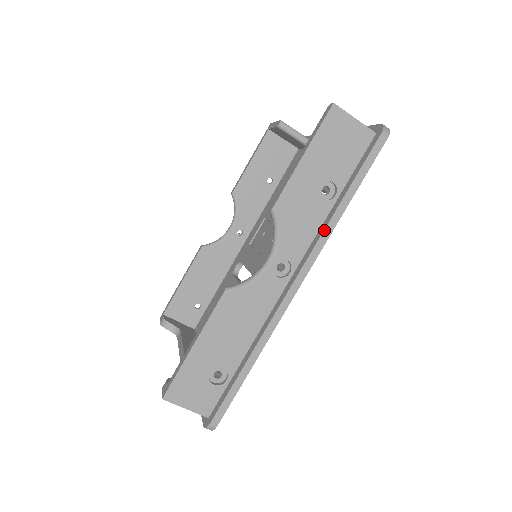
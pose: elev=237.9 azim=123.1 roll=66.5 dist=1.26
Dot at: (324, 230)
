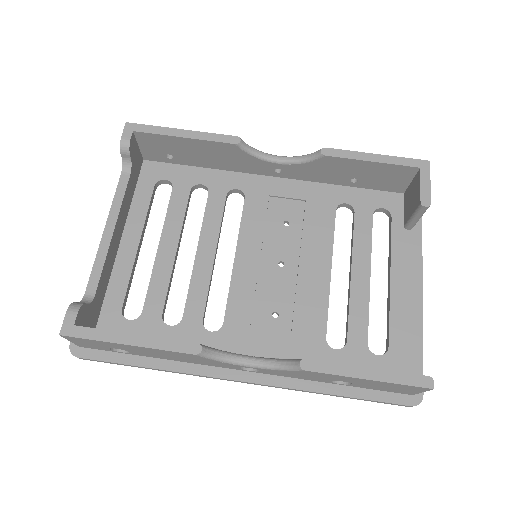
Dot at: (302, 390)
